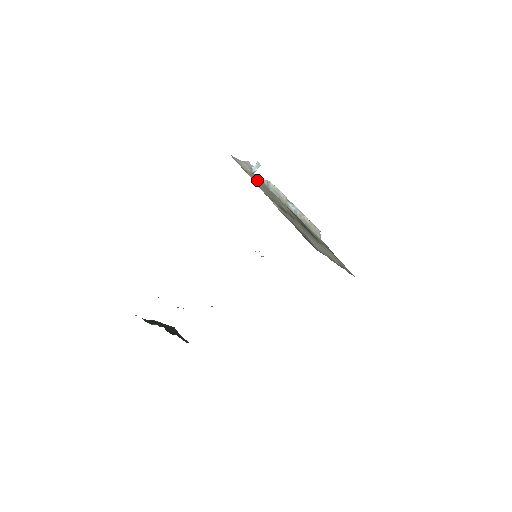
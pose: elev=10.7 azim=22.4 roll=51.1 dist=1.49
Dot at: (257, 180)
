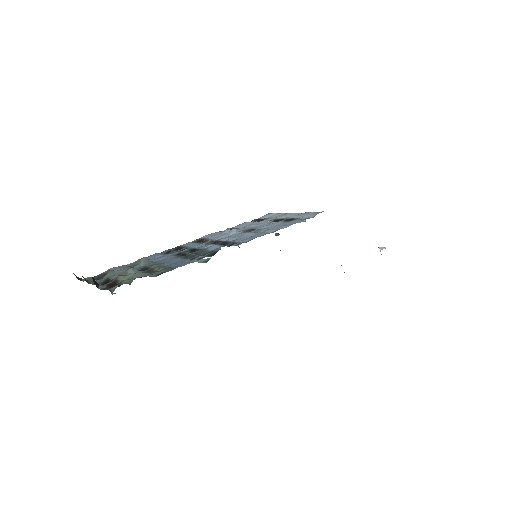
Dot at: occluded
